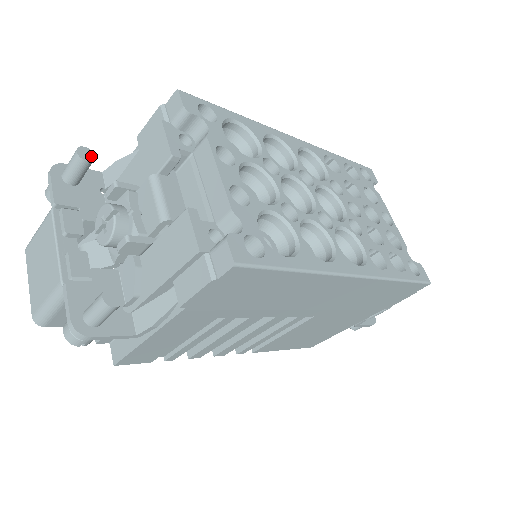
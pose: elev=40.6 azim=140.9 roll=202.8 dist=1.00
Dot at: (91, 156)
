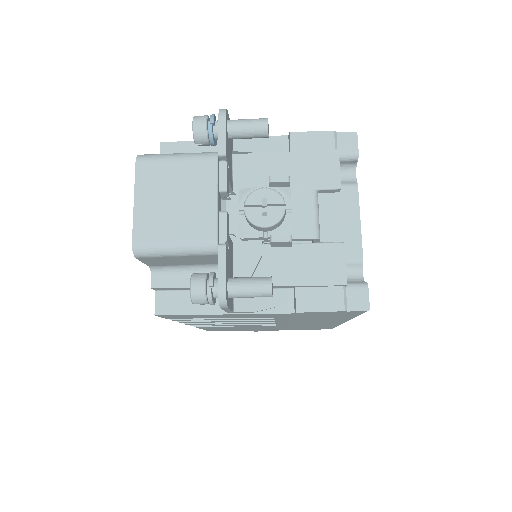
Dot at: occluded
